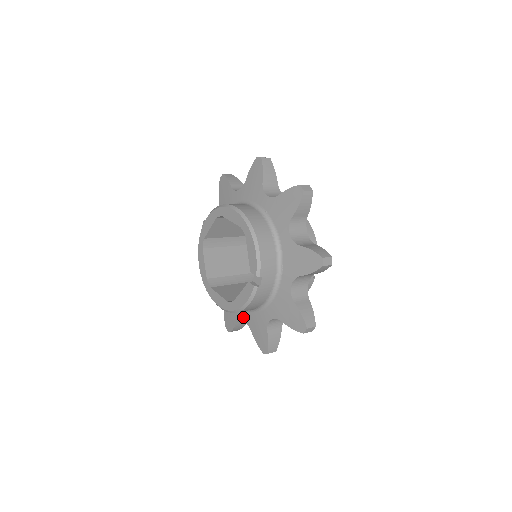
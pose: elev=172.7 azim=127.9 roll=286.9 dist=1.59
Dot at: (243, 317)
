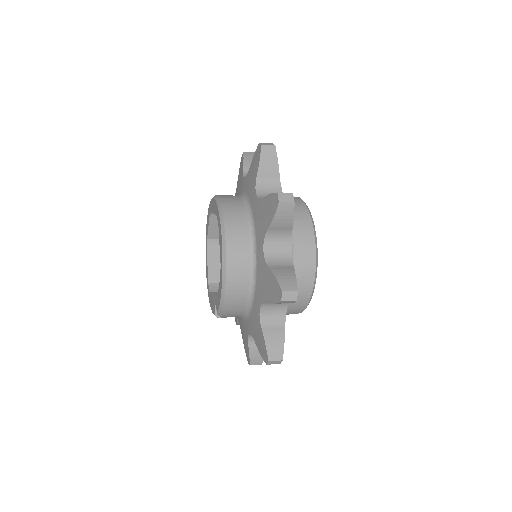
Dot at: occluded
